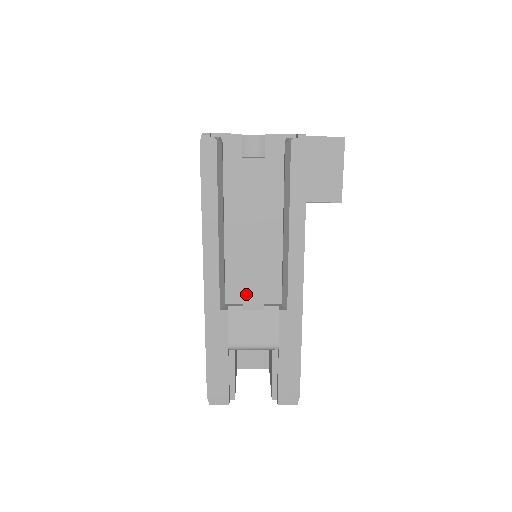
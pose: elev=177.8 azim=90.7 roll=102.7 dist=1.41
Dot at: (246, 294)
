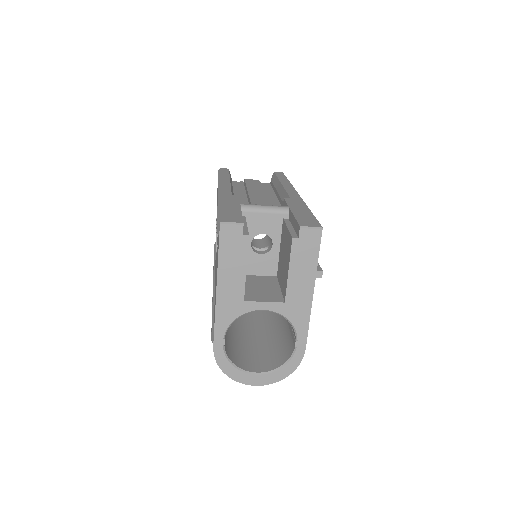
Dot at: (253, 202)
